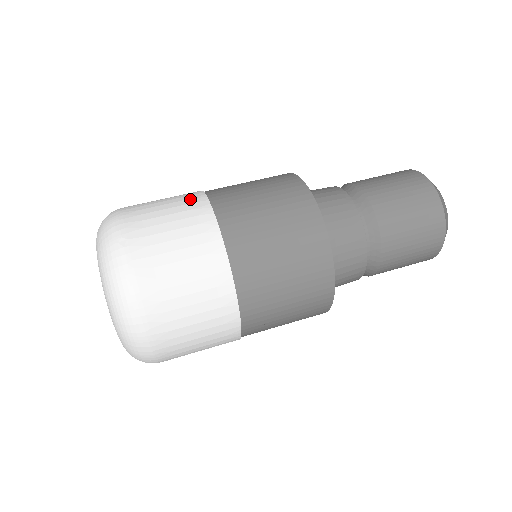
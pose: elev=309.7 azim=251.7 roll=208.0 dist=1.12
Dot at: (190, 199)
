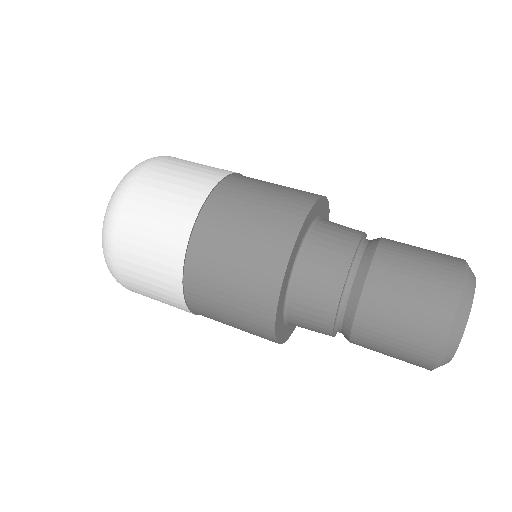
Dot at: (209, 174)
